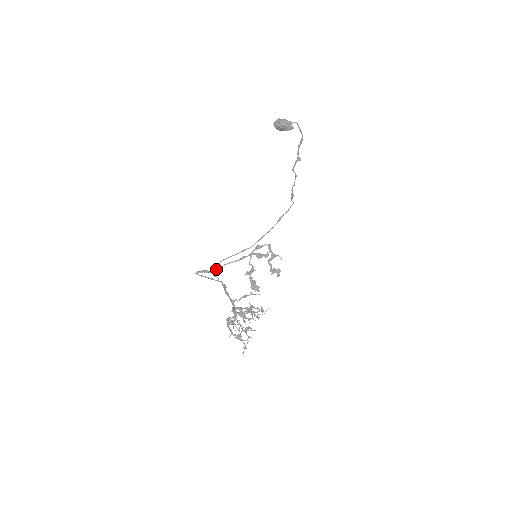
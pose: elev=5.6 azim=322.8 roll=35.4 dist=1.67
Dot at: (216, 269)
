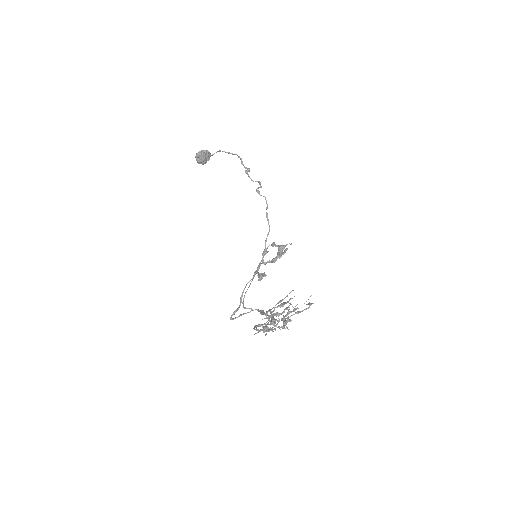
Dot at: (240, 299)
